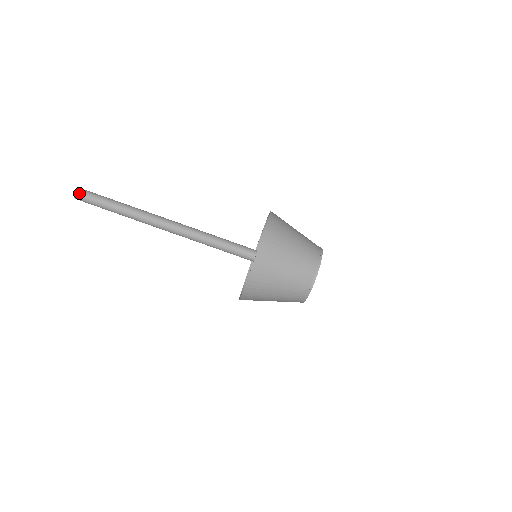
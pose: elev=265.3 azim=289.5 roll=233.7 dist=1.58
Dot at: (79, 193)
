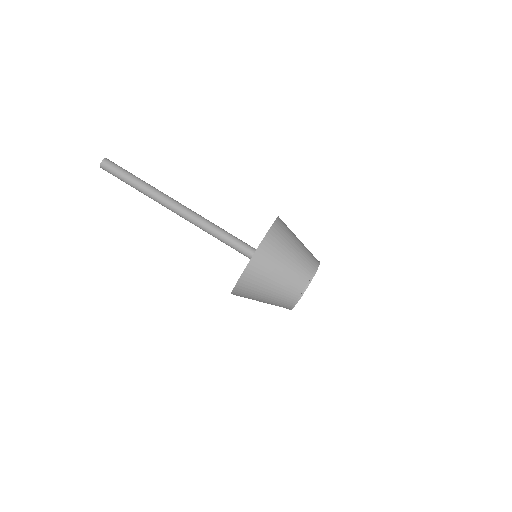
Dot at: (108, 160)
